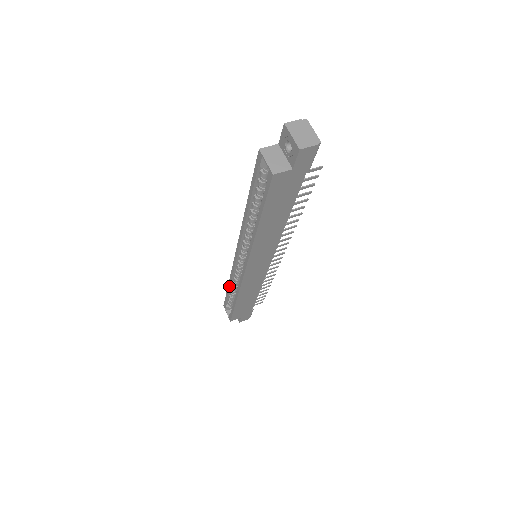
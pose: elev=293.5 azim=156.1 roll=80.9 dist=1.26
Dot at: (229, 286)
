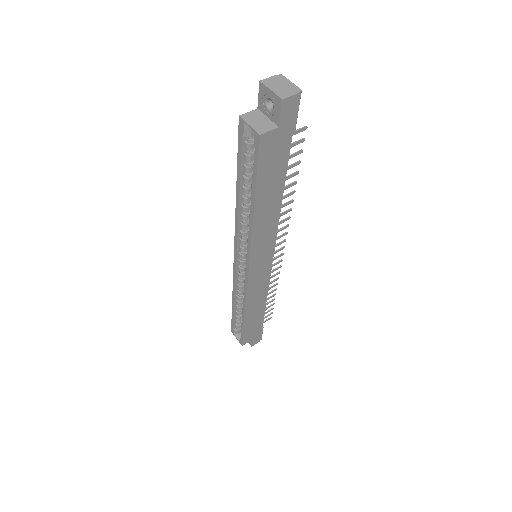
Dot at: (233, 303)
